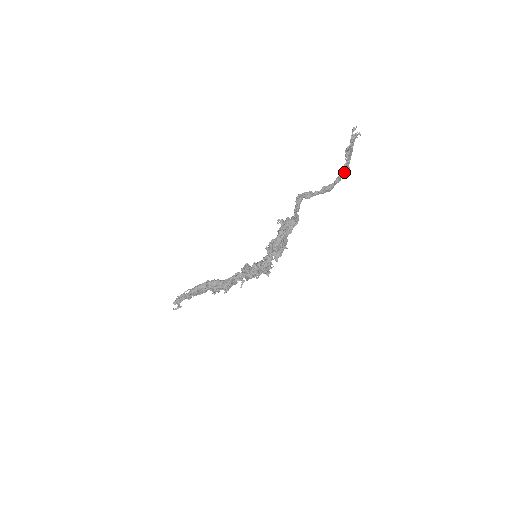
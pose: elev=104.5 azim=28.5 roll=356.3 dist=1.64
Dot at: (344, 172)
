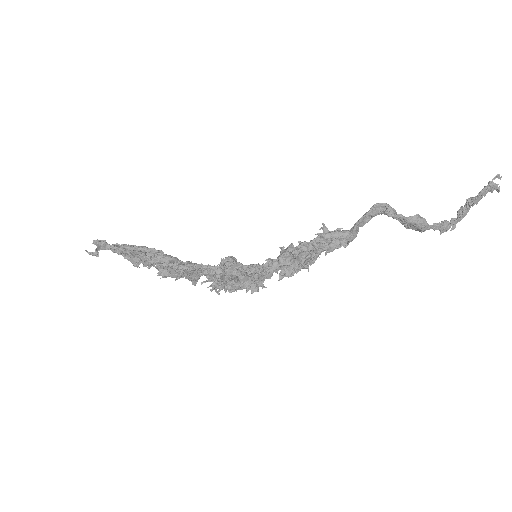
Dot at: (447, 226)
